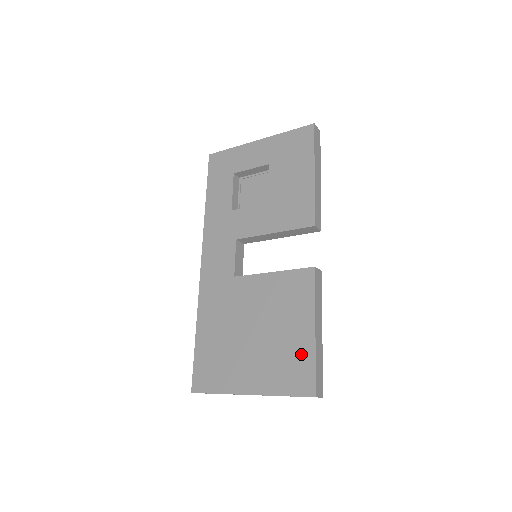
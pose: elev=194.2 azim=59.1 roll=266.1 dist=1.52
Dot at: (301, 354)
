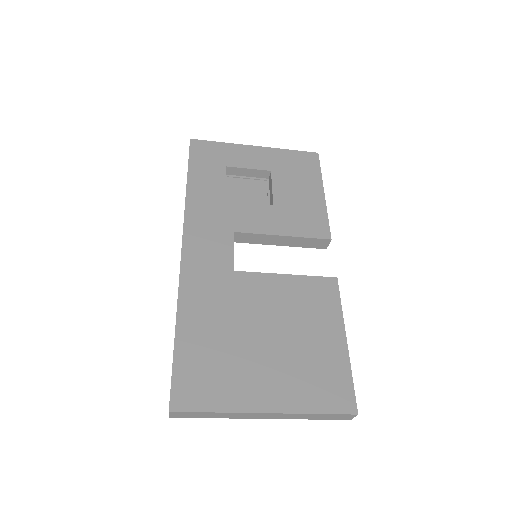
Dot at: (334, 365)
